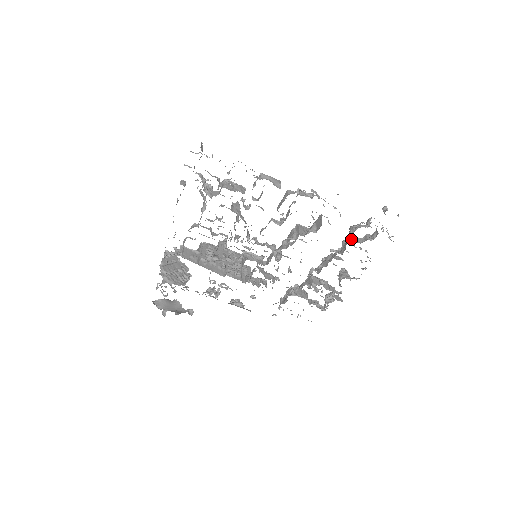
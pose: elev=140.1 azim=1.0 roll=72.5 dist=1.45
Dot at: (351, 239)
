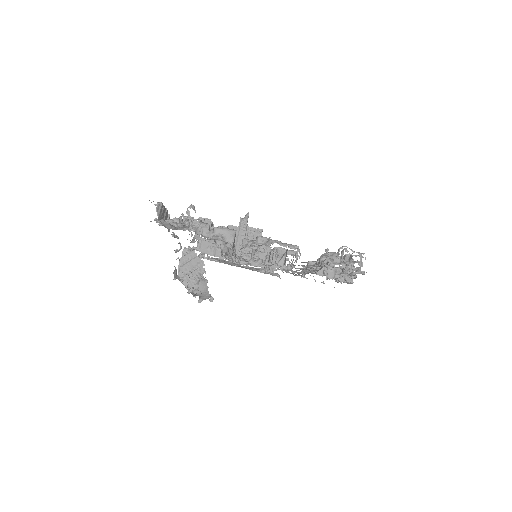
Dot at: (326, 263)
